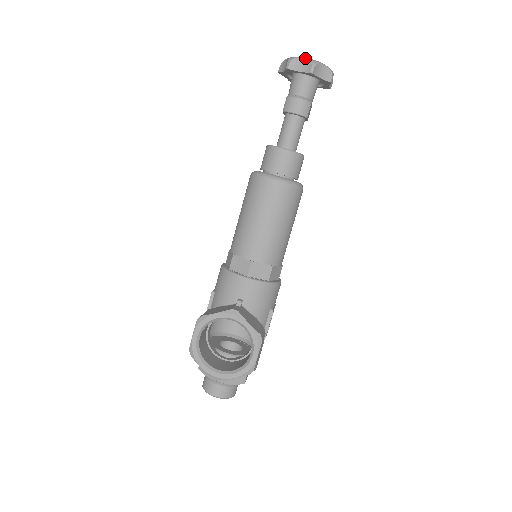
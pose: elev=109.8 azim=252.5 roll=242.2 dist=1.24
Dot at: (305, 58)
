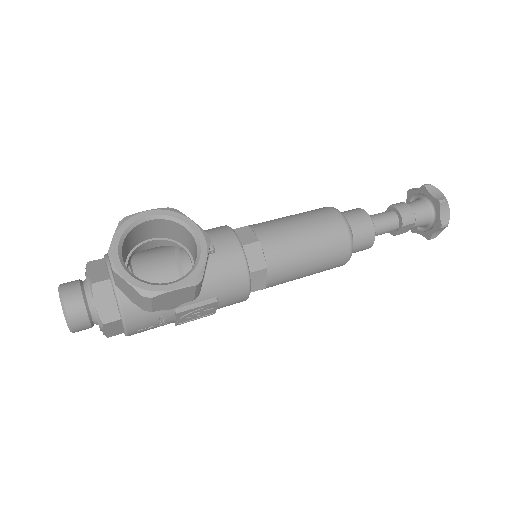
Dot at: occluded
